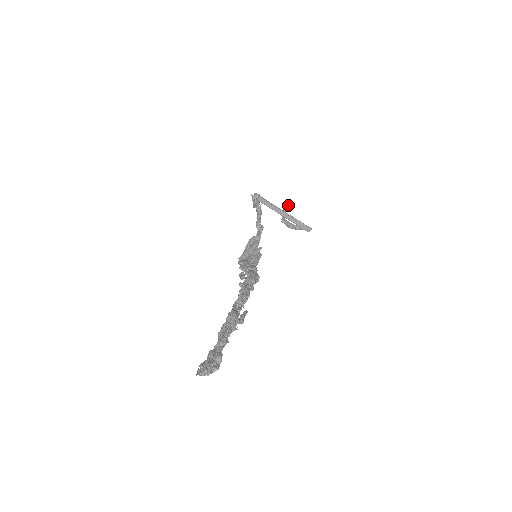
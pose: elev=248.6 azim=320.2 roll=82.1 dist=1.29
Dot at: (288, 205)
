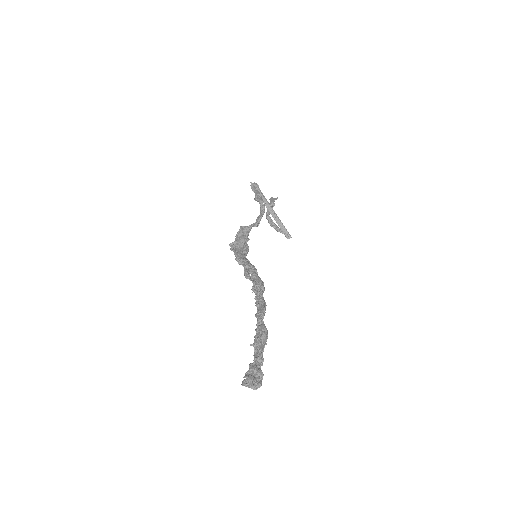
Dot at: occluded
